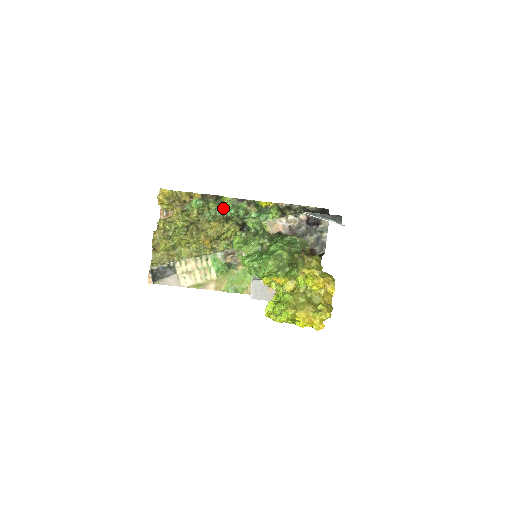
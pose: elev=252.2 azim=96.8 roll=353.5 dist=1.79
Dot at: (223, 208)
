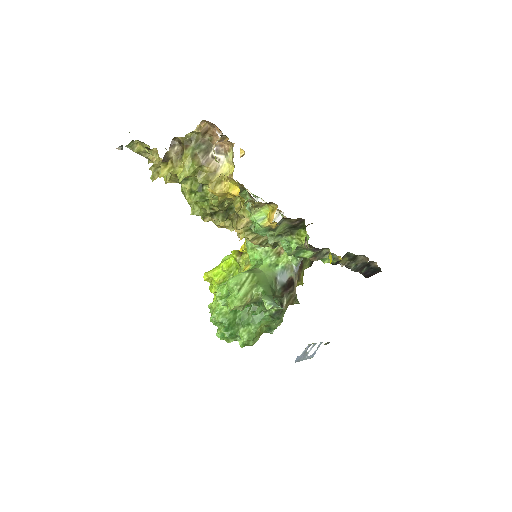
Dot at: (285, 237)
